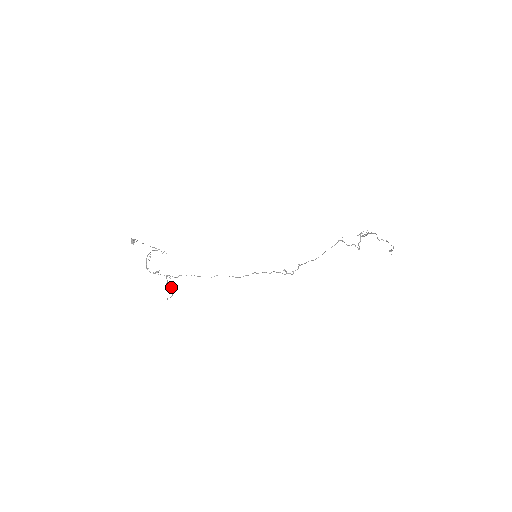
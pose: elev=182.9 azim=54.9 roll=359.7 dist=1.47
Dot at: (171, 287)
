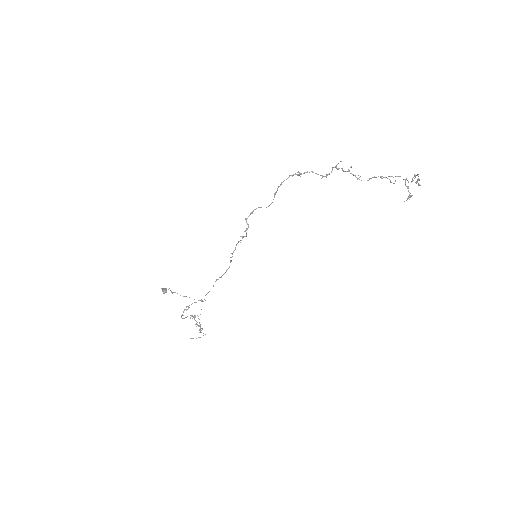
Dot at: occluded
